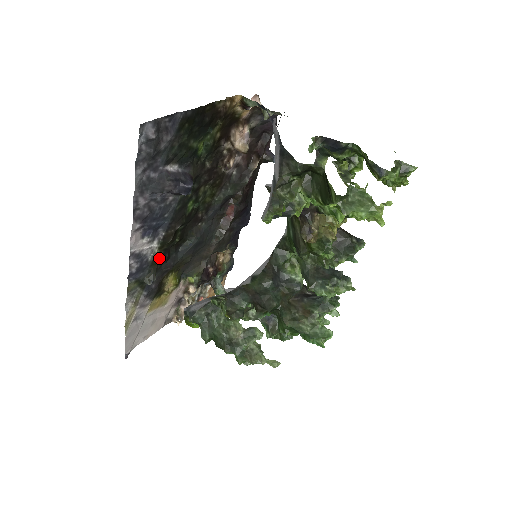
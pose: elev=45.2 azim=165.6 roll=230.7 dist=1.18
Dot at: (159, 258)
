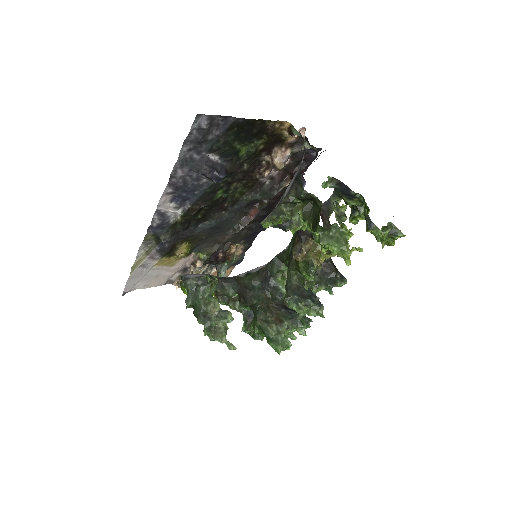
Dot at: (179, 224)
